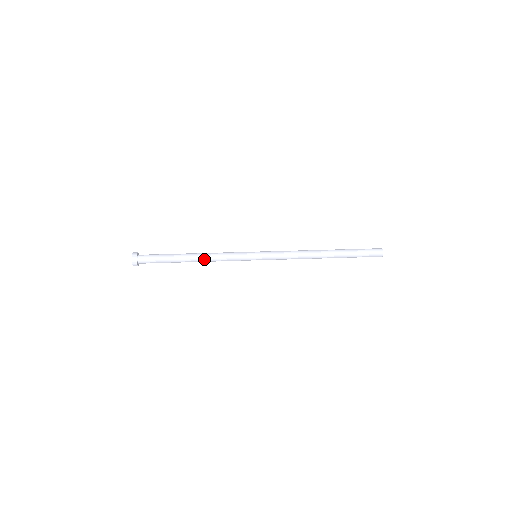
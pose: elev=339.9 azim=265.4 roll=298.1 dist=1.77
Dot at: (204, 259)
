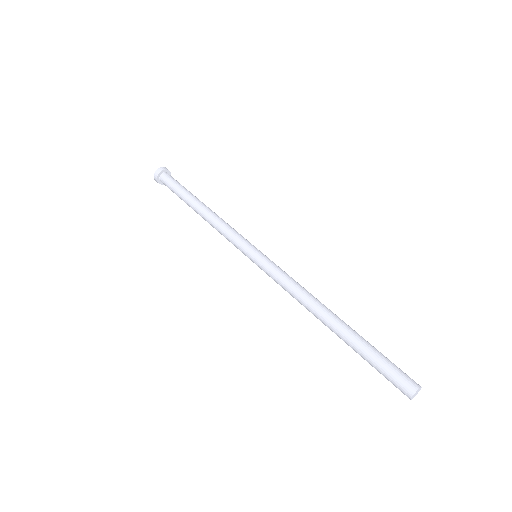
Dot at: (206, 219)
